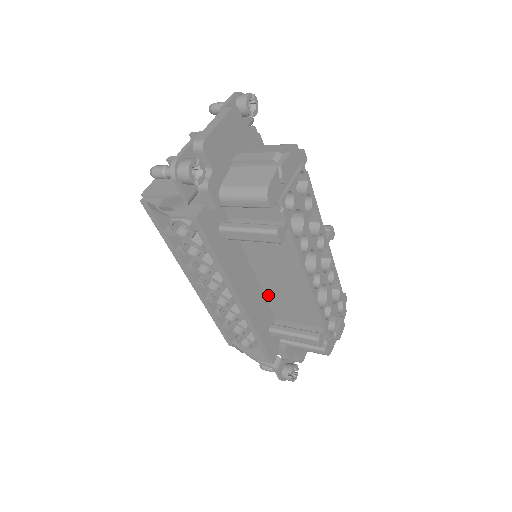
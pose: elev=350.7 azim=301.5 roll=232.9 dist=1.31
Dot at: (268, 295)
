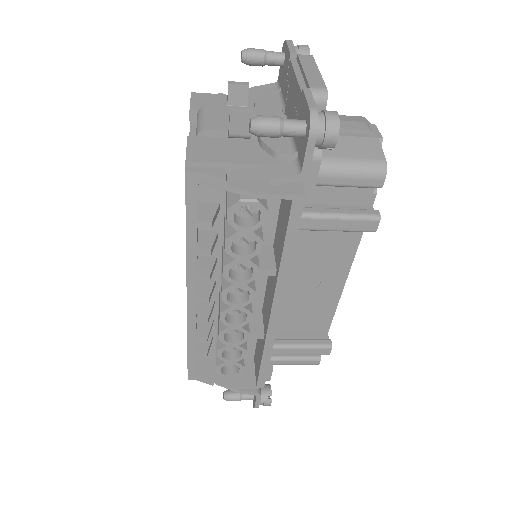
Dot at: occluded
